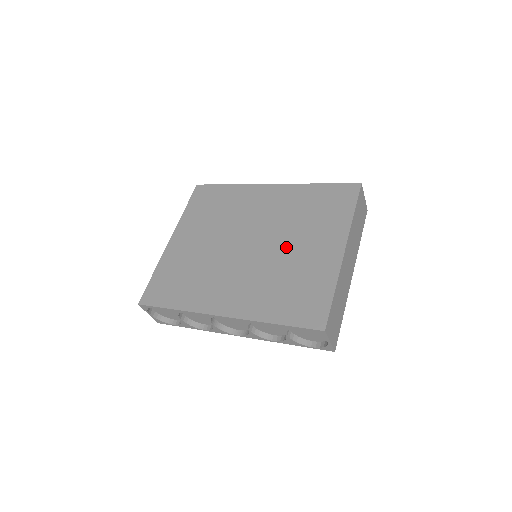
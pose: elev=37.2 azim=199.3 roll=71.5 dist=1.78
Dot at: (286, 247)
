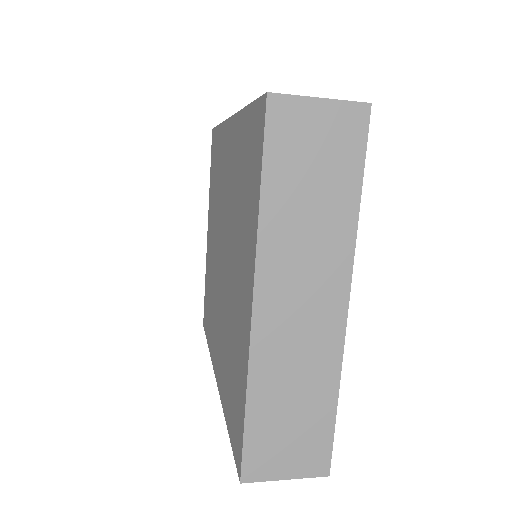
Dot at: (231, 273)
